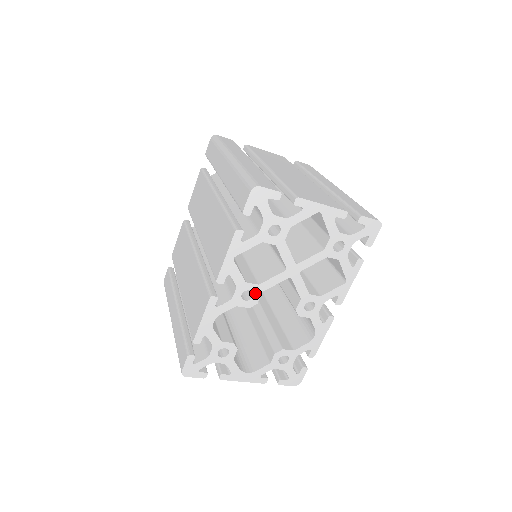
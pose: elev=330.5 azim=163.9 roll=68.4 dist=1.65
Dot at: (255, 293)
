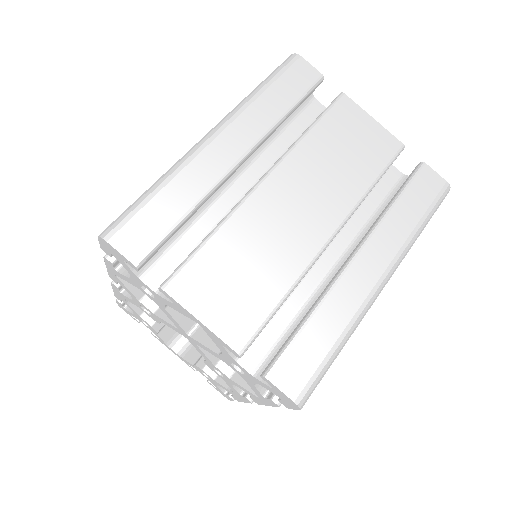
Dot at: (154, 315)
